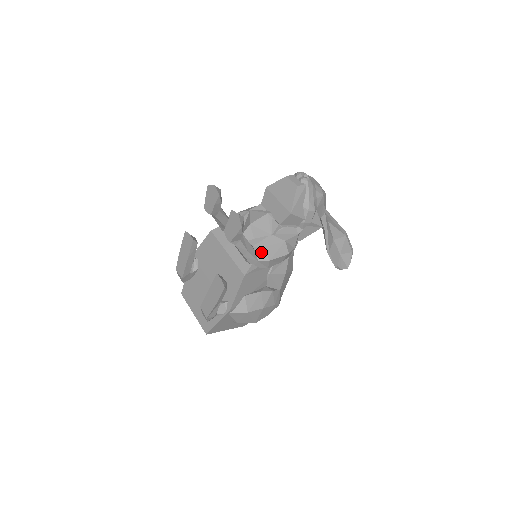
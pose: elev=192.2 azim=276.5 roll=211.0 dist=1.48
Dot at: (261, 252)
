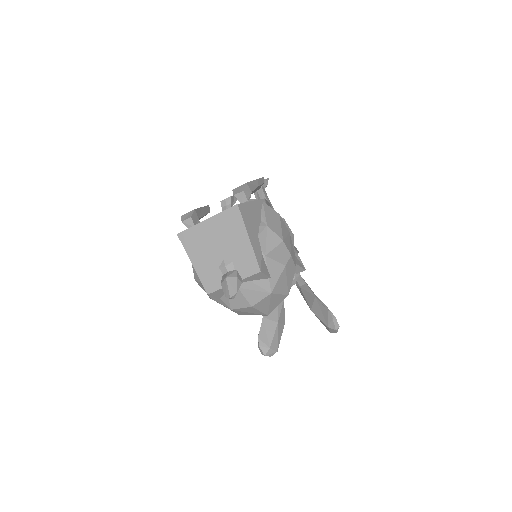
Dot at: occluded
